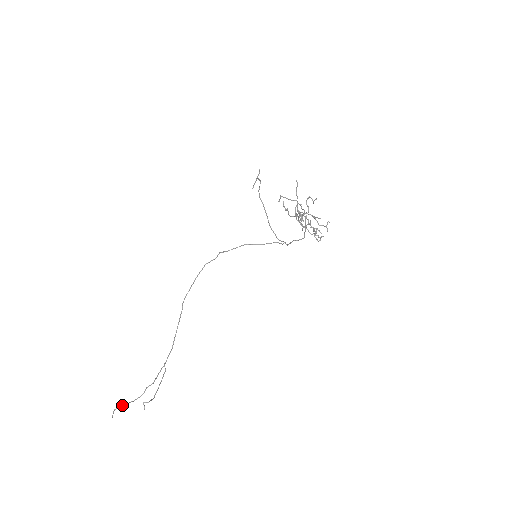
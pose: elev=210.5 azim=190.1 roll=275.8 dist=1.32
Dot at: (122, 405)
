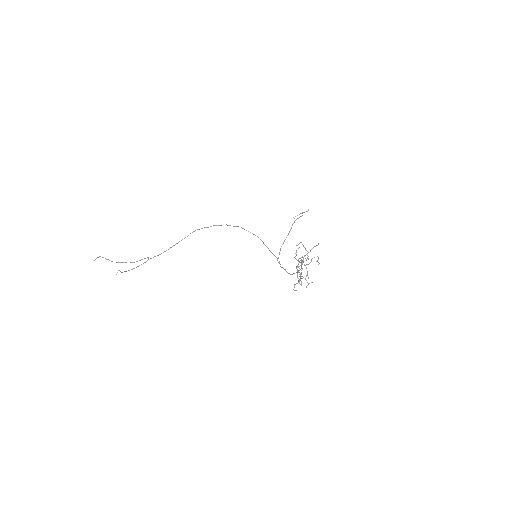
Dot at: occluded
